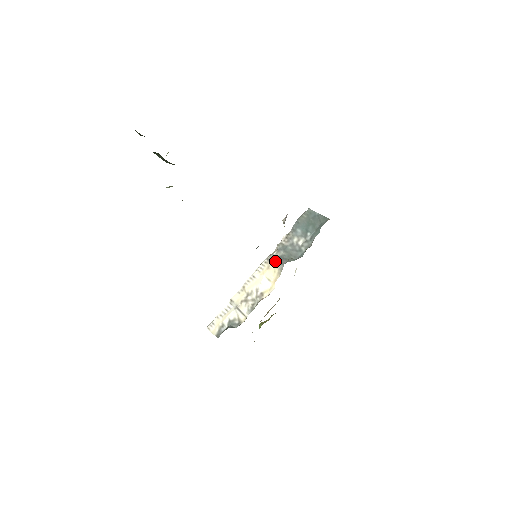
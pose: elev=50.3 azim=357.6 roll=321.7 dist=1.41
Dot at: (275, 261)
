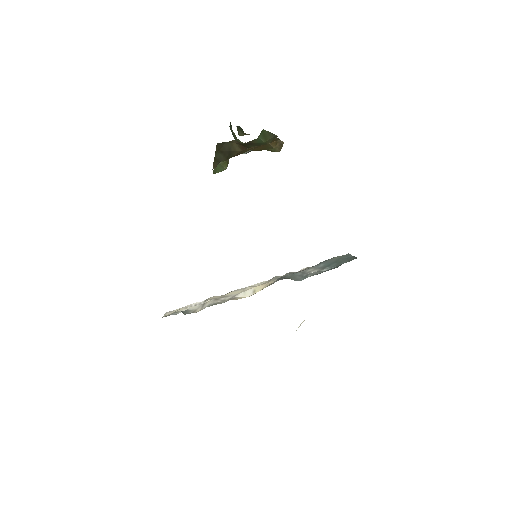
Dot at: (275, 280)
